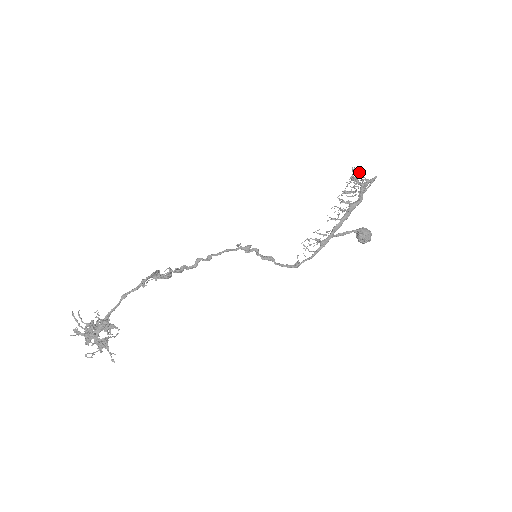
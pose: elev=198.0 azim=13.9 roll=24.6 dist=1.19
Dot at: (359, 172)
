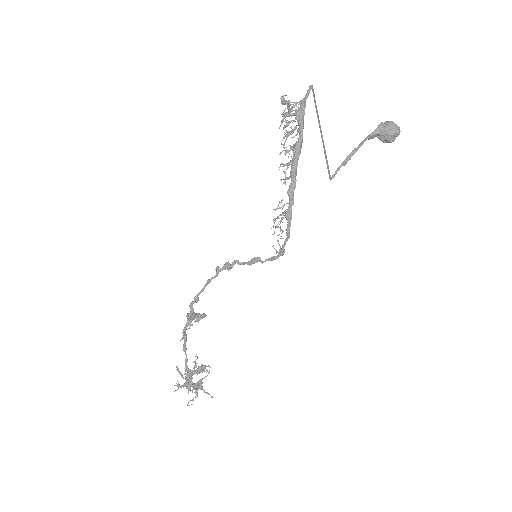
Dot at: (284, 102)
